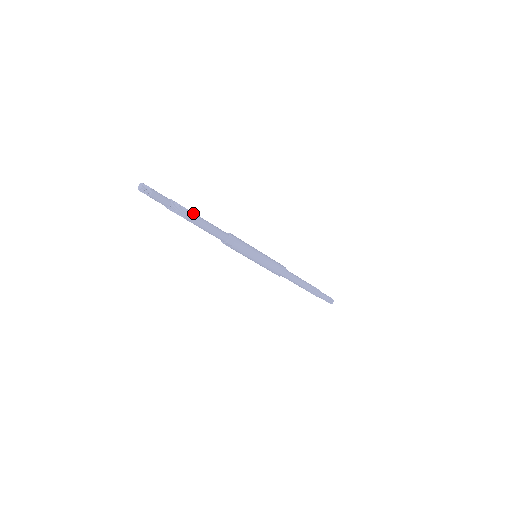
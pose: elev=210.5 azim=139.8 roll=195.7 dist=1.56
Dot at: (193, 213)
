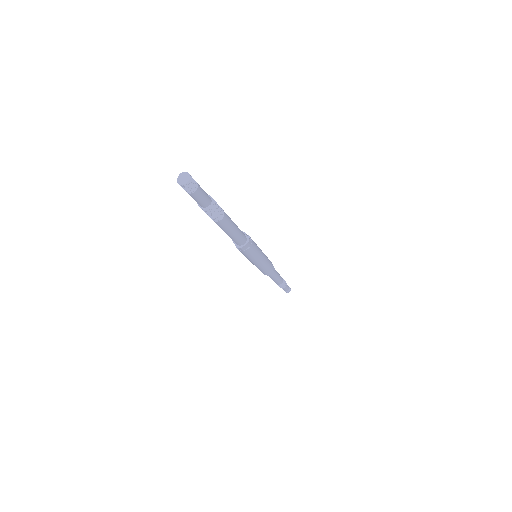
Dot at: occluded
